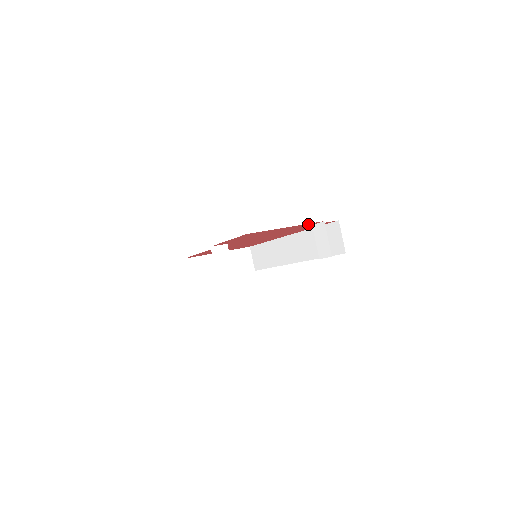
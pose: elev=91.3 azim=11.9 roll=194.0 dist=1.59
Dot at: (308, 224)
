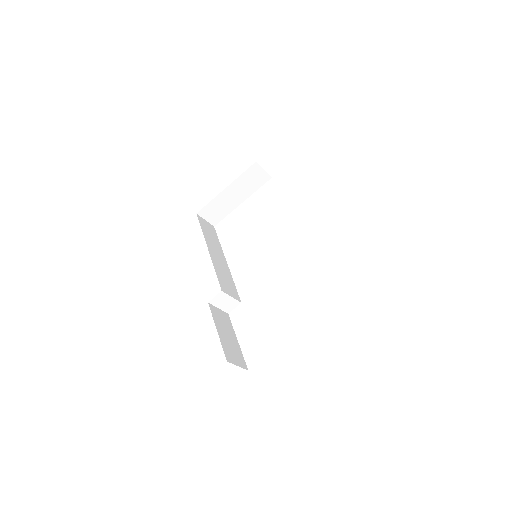
Dot at: occluded
